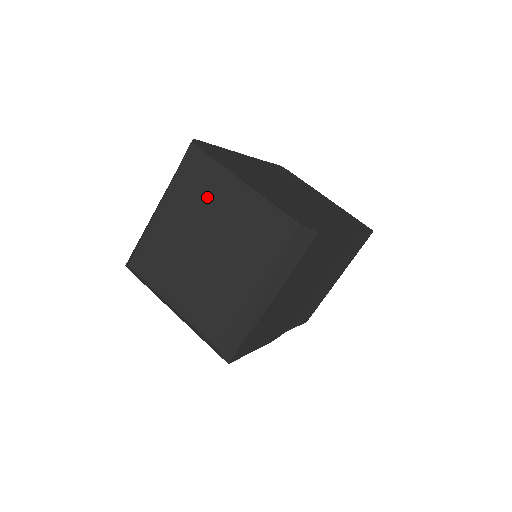
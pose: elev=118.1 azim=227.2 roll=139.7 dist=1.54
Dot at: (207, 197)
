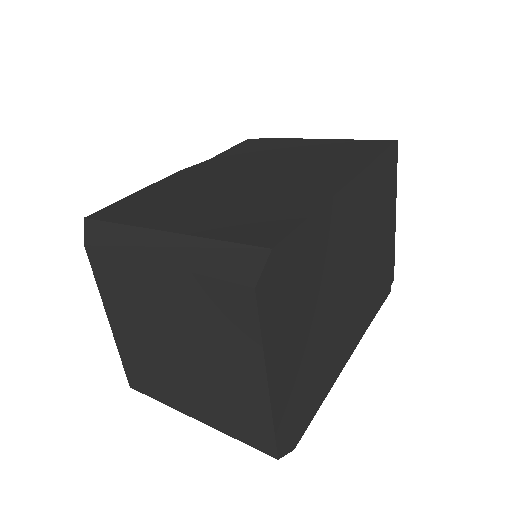
Dot at: (219, 338)
